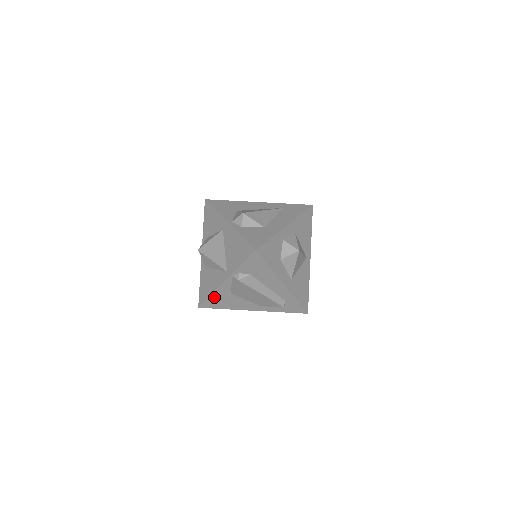
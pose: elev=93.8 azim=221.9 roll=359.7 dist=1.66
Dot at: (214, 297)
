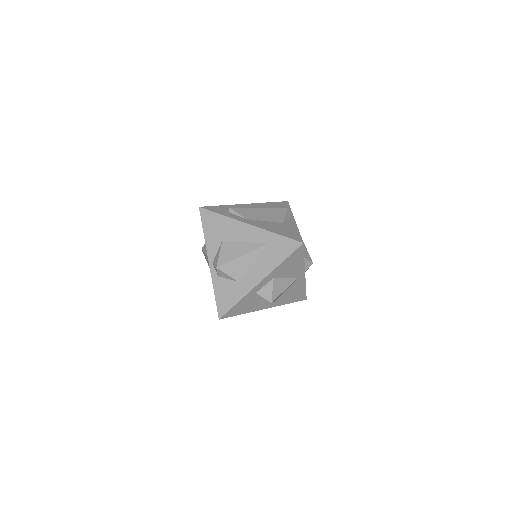
Dot at: occluded
